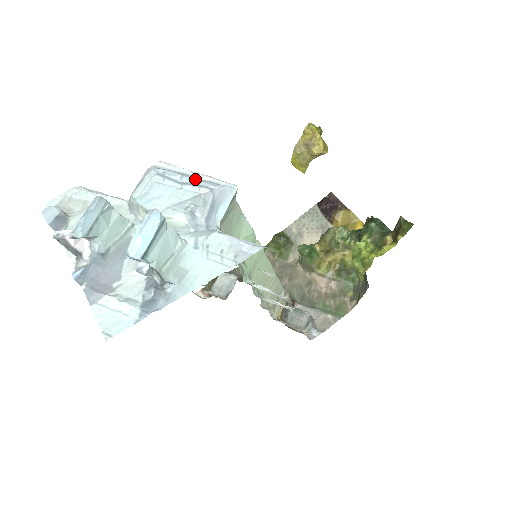
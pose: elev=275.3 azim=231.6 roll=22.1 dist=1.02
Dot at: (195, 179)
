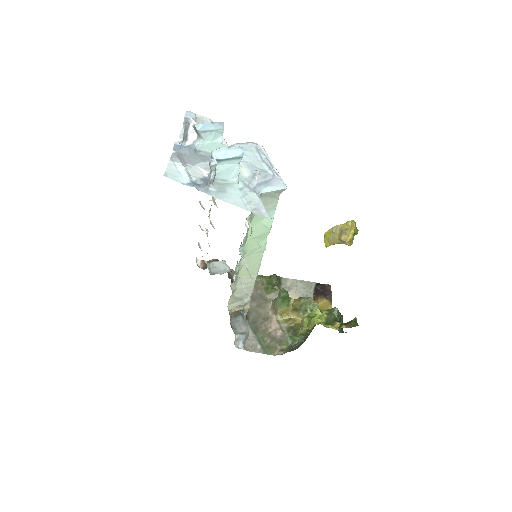
Dot at: (271, 165)
